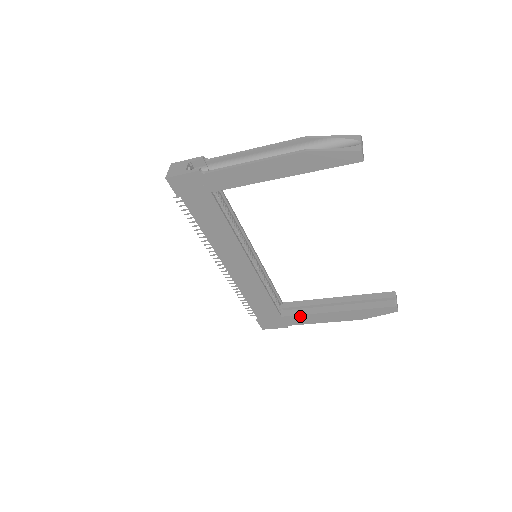
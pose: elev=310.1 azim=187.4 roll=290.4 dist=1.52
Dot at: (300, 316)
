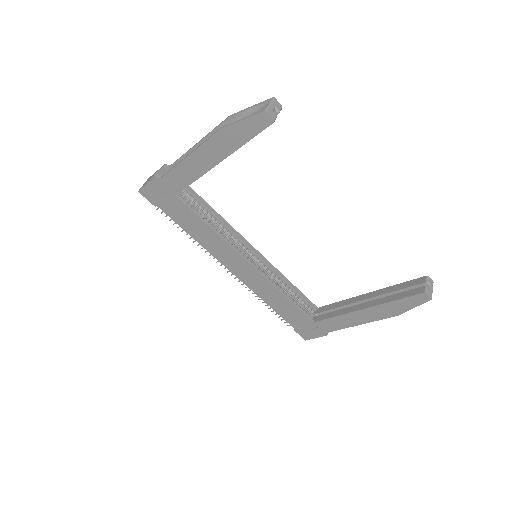
Dot at: (331, 319)
